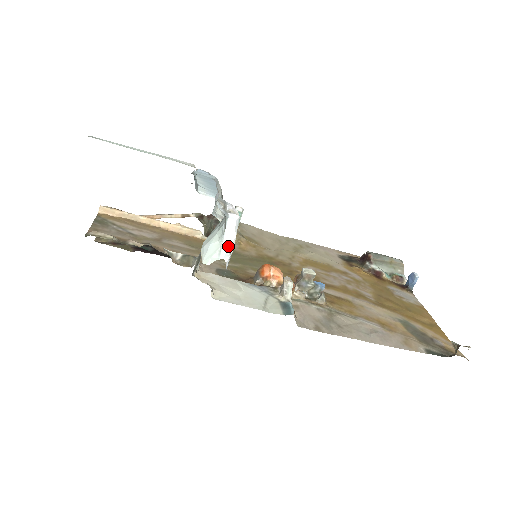
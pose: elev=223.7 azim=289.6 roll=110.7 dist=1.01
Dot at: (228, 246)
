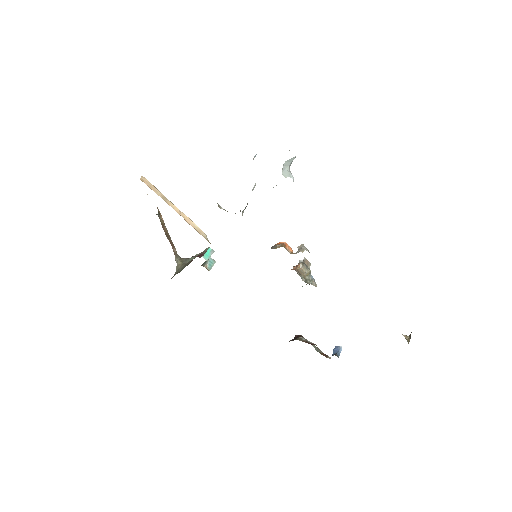
Dot at: (293, 177)
